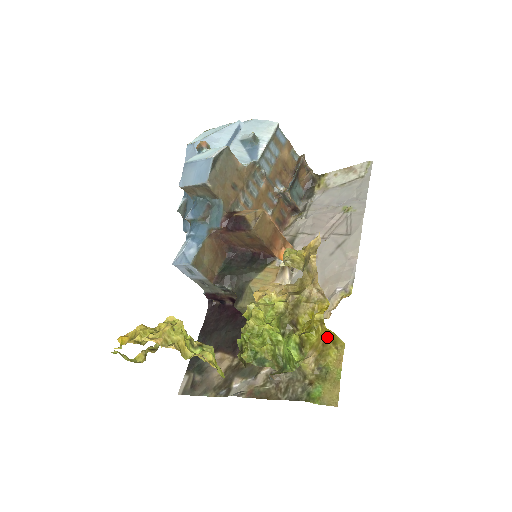
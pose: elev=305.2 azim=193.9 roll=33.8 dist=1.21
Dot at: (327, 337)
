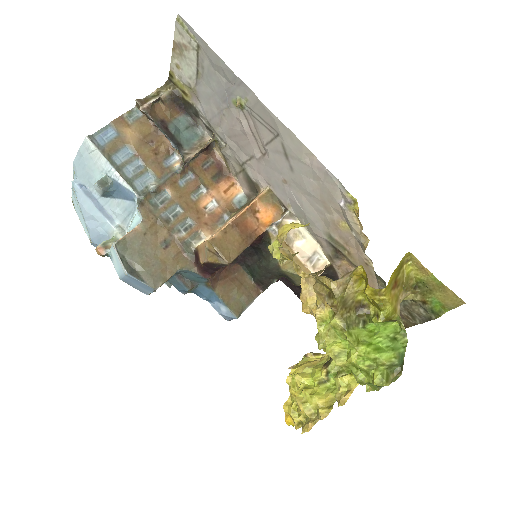
Dot at: (393, 282)
